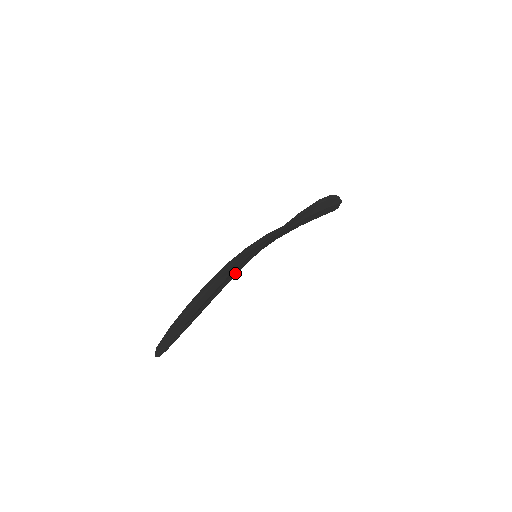
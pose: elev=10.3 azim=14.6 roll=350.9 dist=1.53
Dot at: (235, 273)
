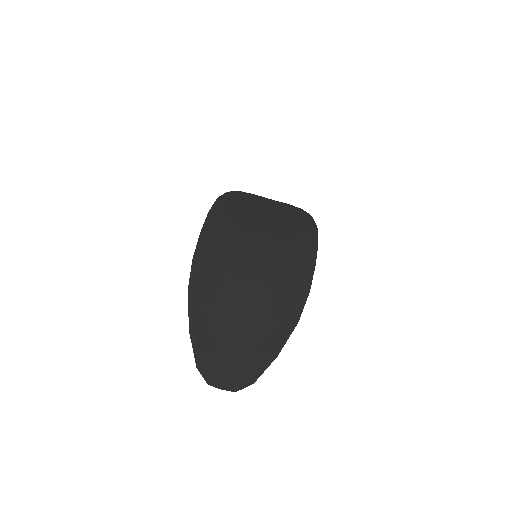
Dot at: (301, 310)
